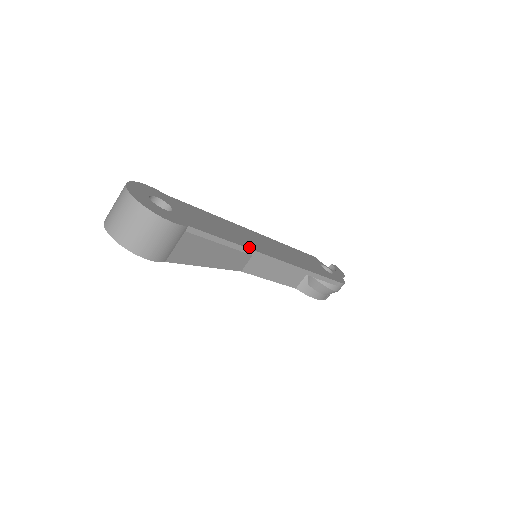
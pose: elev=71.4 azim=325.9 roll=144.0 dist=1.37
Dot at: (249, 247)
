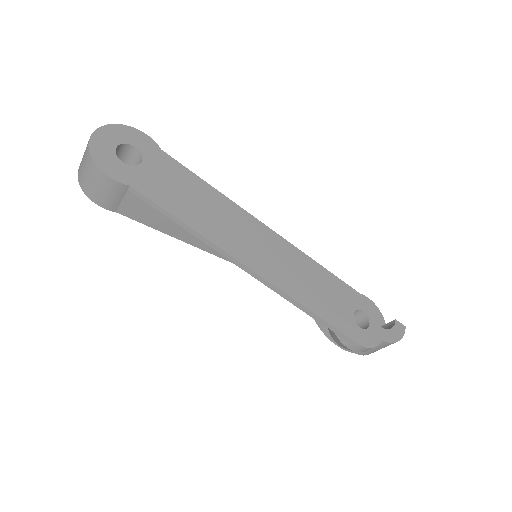
Dot at: (211, 238)
